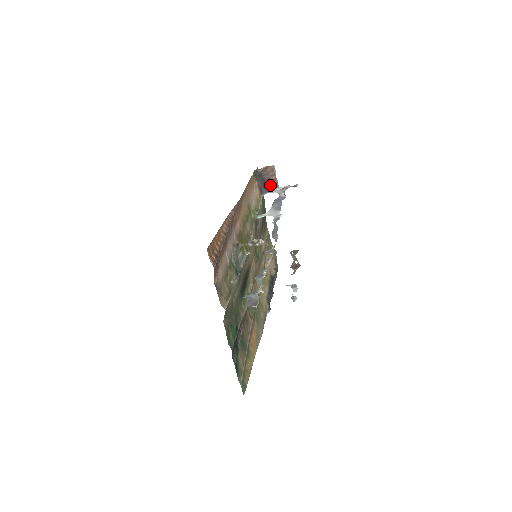
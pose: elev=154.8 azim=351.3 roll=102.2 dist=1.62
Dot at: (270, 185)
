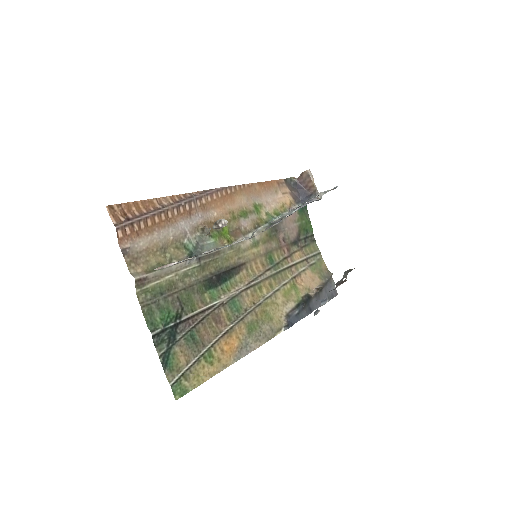
Dot at: (310, 194)
